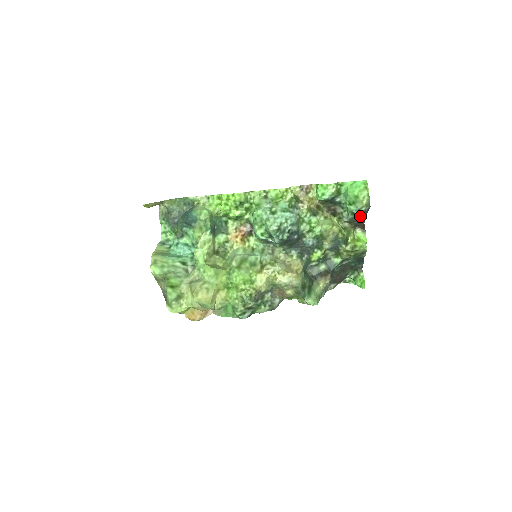
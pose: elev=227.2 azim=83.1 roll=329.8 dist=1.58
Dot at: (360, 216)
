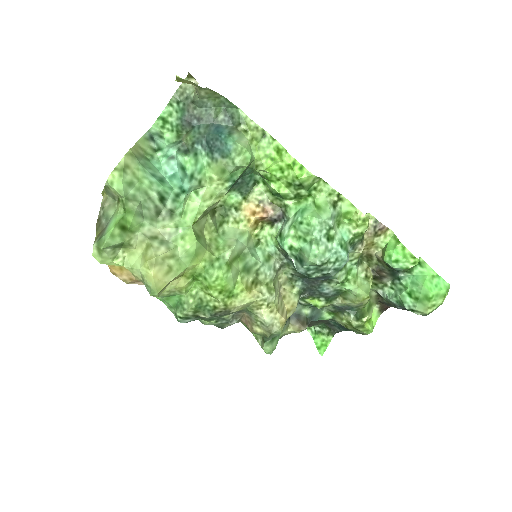
Dot at: (401, 308)
